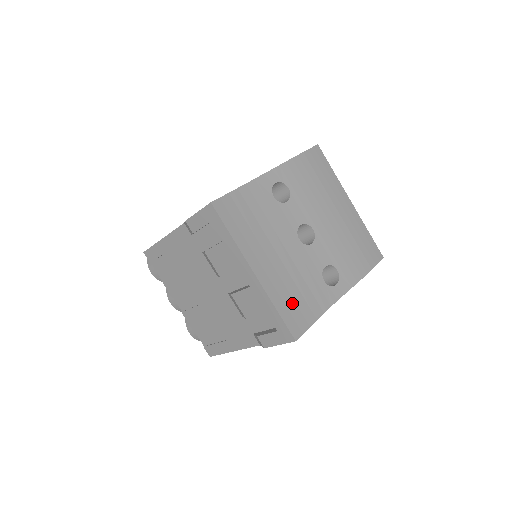
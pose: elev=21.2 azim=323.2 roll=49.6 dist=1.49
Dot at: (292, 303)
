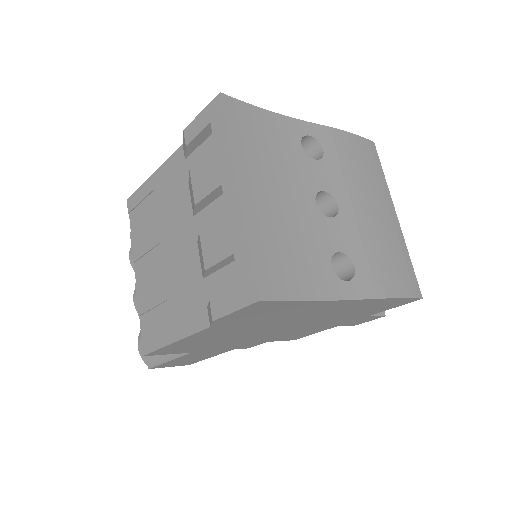
Dot at: (275, 256)
